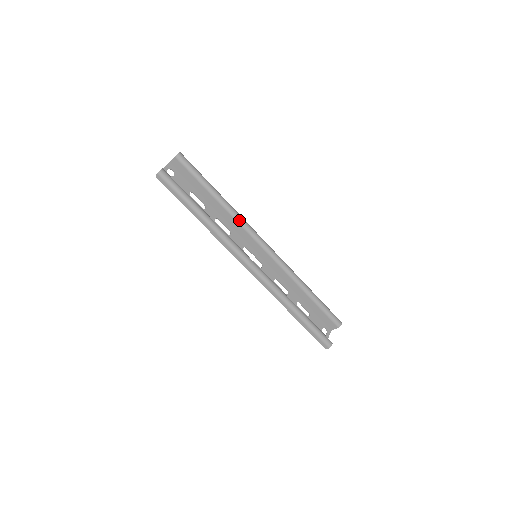
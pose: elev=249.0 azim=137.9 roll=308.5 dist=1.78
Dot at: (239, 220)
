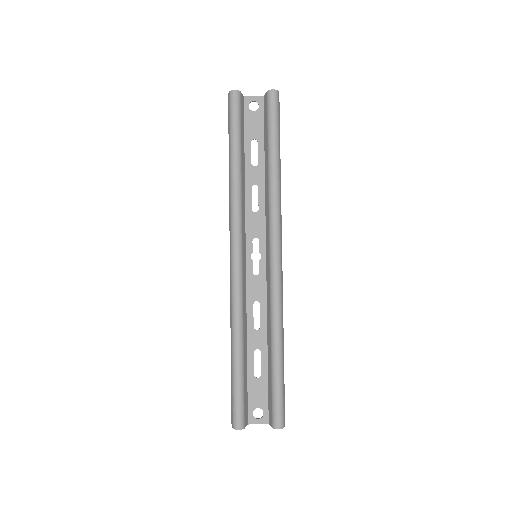
Dot at: (271, 204)
